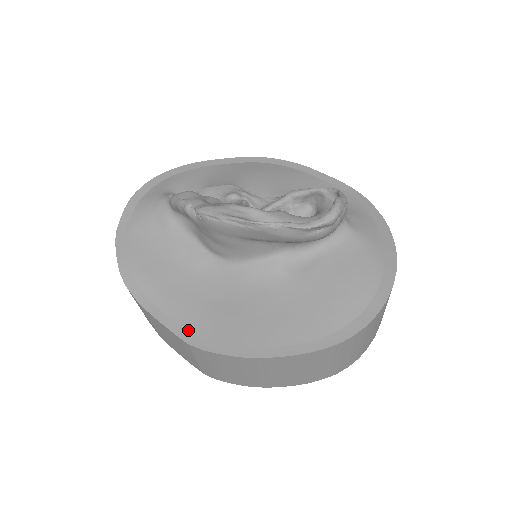
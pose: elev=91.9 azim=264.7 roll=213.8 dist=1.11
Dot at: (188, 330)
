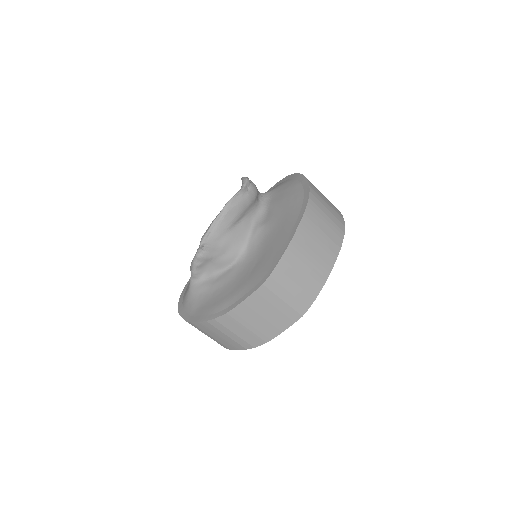
Dot at: (257, 284)
